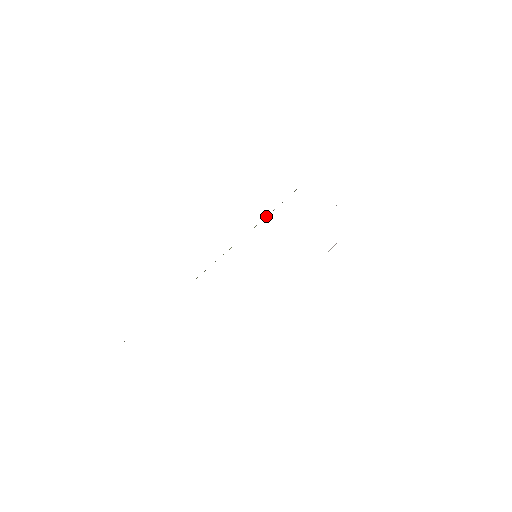
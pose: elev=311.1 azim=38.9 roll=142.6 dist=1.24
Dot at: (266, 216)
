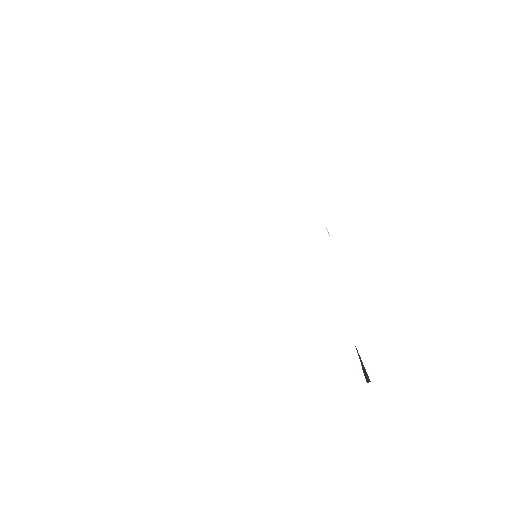
Dot at: occluded
